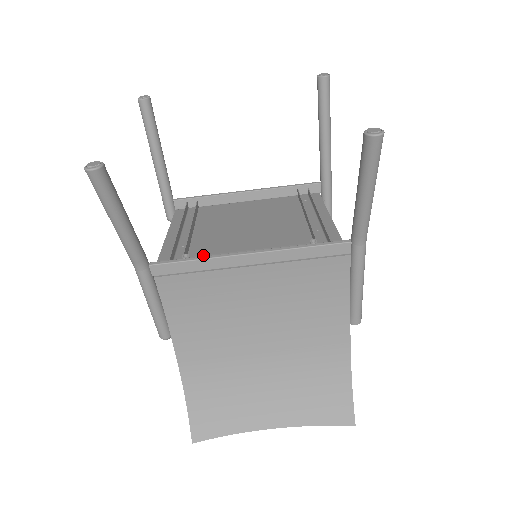
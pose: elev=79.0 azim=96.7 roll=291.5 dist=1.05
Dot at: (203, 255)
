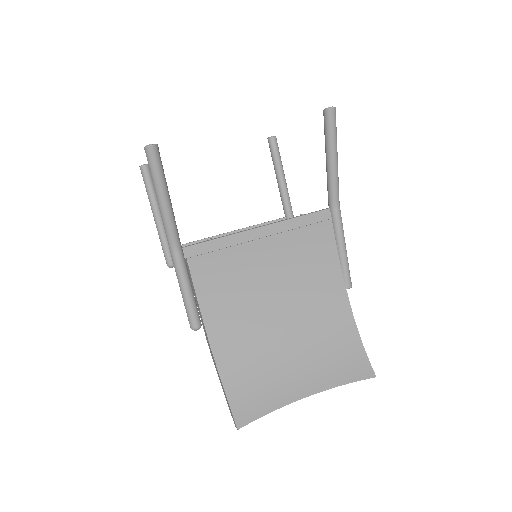
Dot at: occluded
